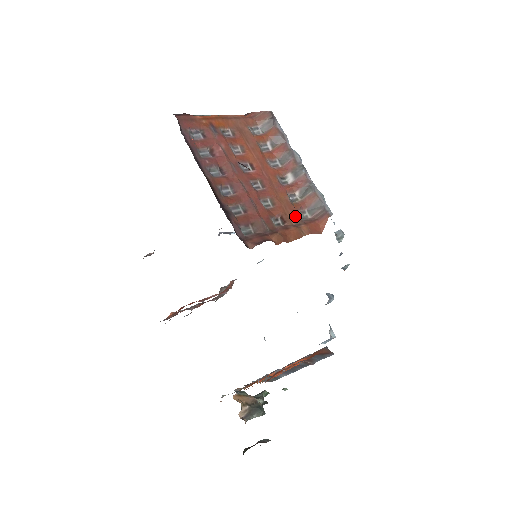
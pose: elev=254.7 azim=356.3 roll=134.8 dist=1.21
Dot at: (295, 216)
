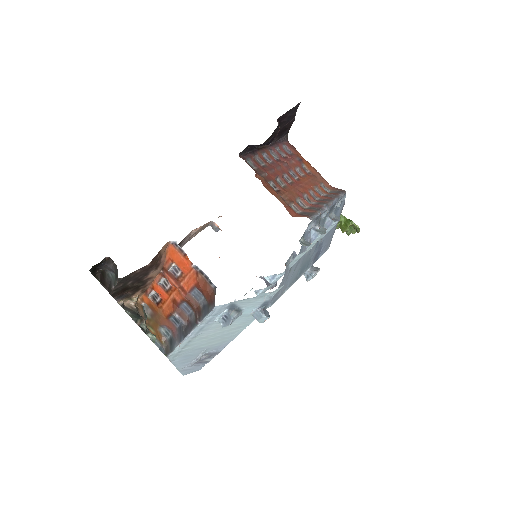
Dot at: (288, 199)
